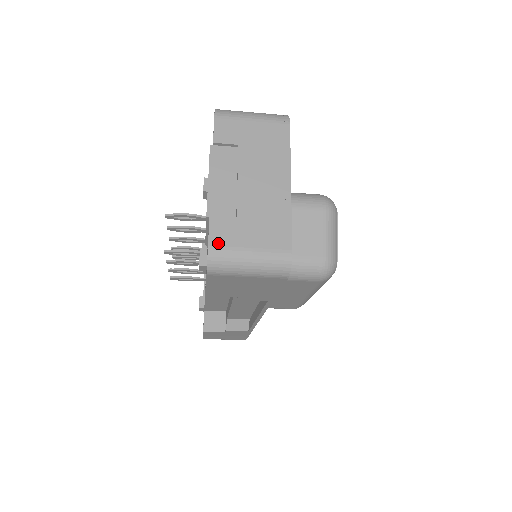
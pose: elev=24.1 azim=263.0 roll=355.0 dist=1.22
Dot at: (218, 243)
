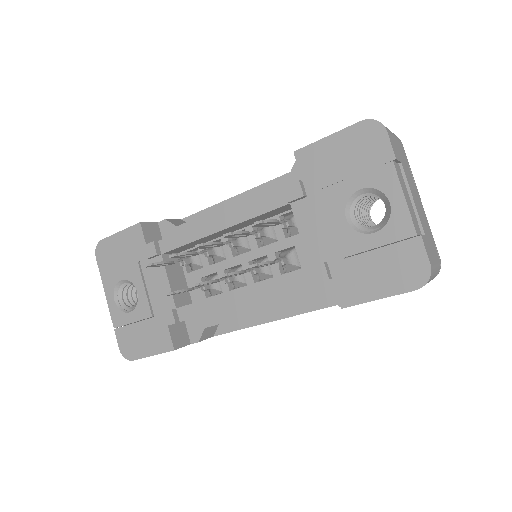
Dot at: (431, 260)
